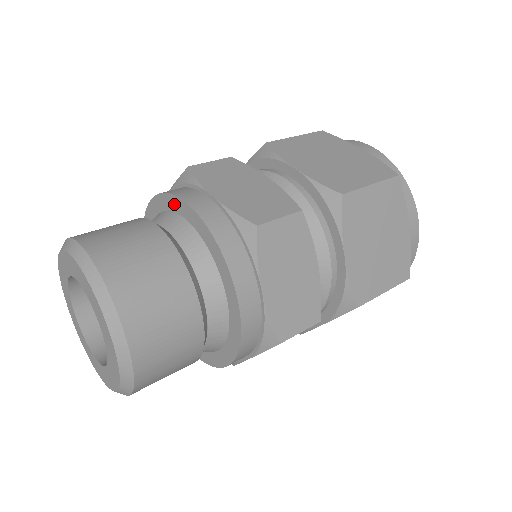
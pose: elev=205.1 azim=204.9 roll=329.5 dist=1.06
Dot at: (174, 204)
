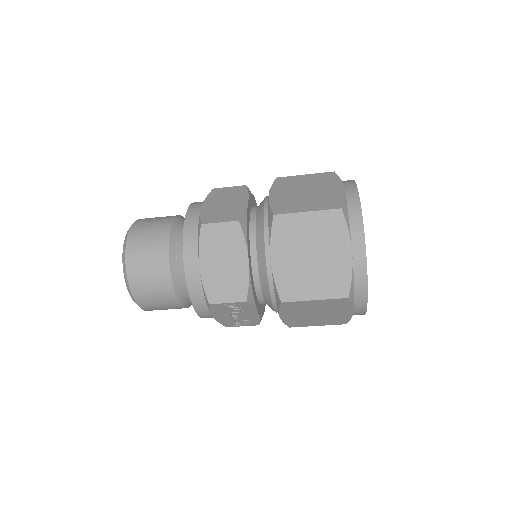
Dot at: occluded
